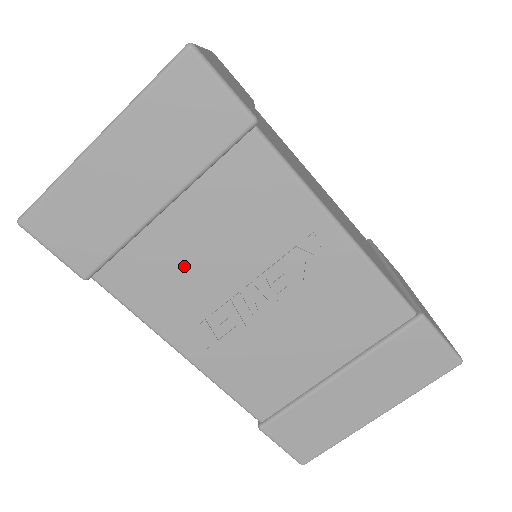
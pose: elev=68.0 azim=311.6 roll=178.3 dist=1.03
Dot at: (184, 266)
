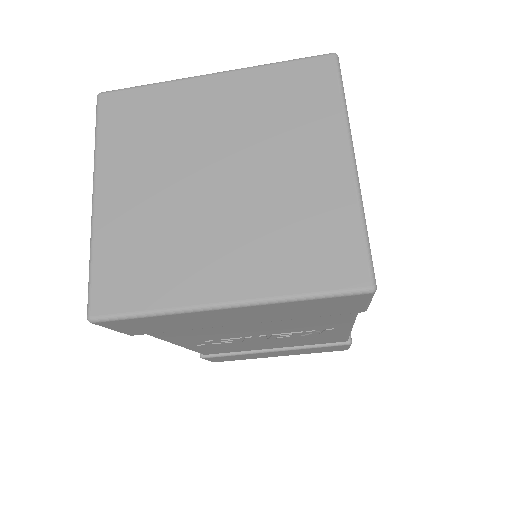
Dot at: (224, 331)
